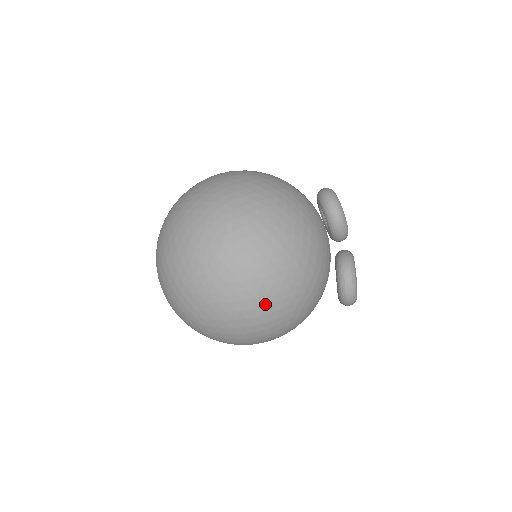
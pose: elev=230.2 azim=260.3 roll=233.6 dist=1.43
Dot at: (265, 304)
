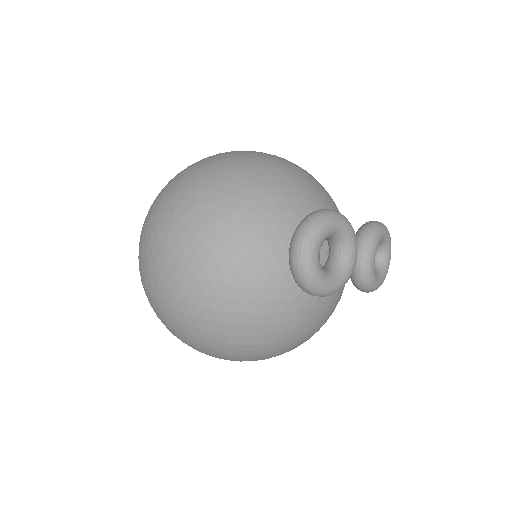
Dot at: occluded
